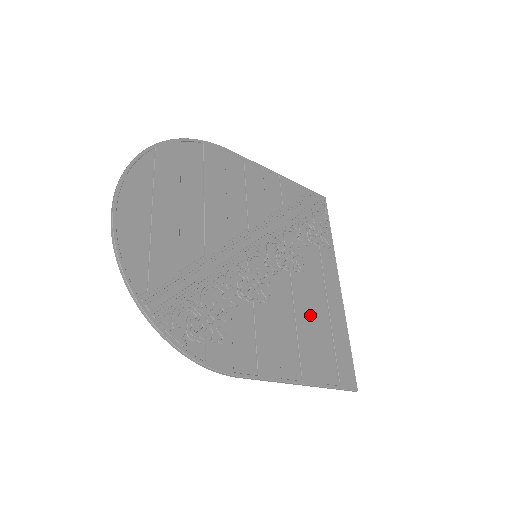
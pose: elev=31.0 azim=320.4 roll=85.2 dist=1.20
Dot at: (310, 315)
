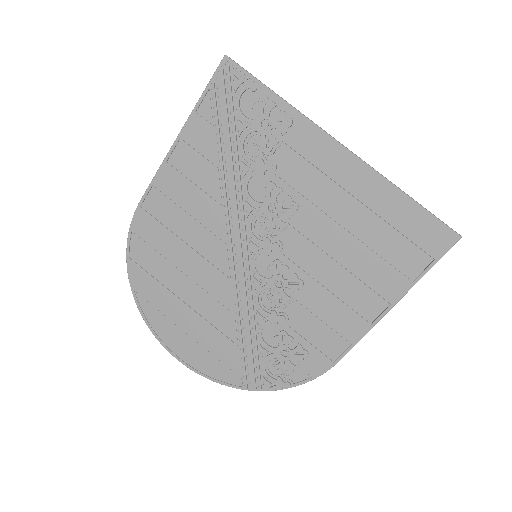
Dot at: (344, 236)
